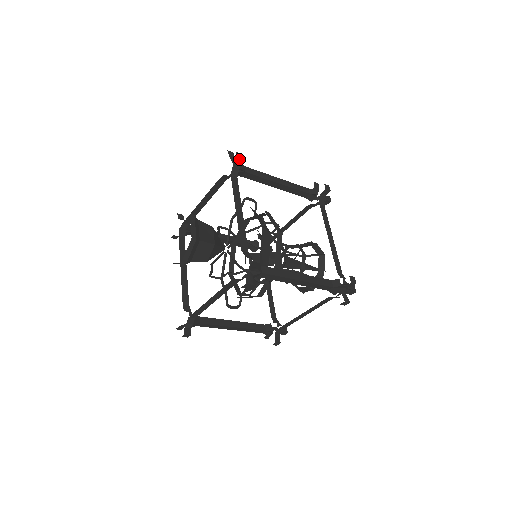
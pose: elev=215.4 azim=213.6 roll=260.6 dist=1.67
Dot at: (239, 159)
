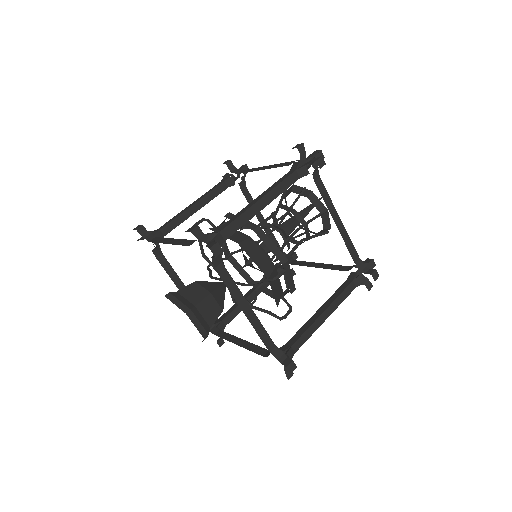
Dot at: (218, 254)
